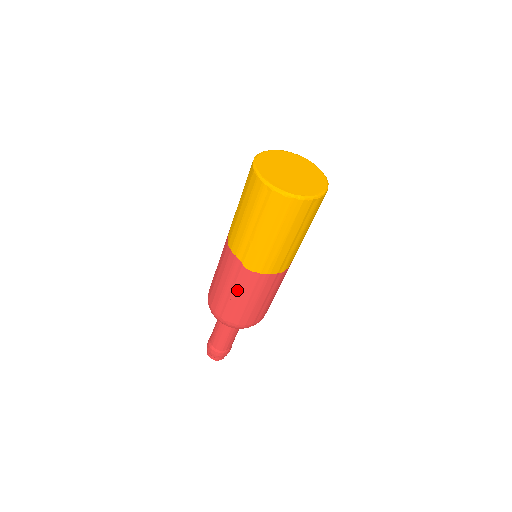
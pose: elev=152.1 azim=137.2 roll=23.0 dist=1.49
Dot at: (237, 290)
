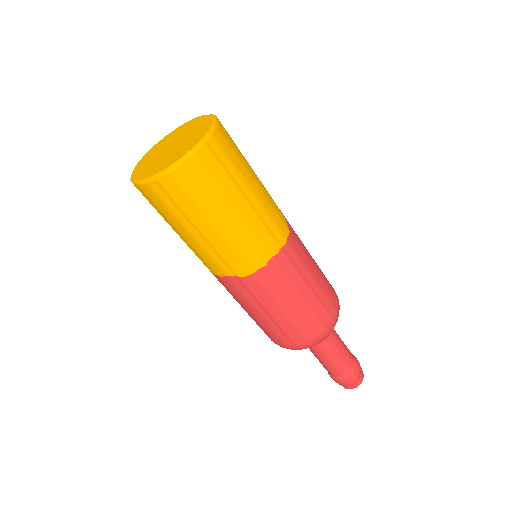
Dot at: (269, 305)
